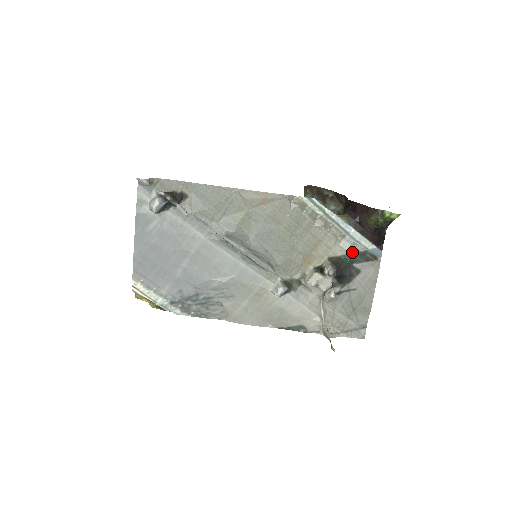
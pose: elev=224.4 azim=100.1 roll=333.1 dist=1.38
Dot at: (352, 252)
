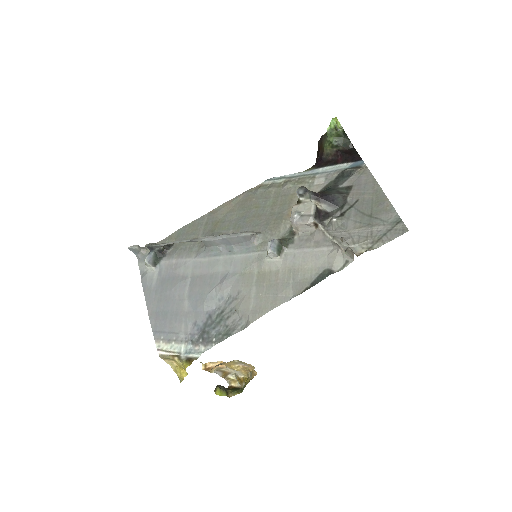
Dot at: (330, 180)
